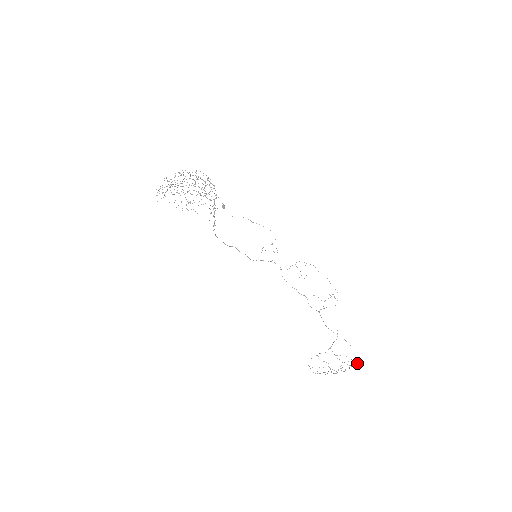
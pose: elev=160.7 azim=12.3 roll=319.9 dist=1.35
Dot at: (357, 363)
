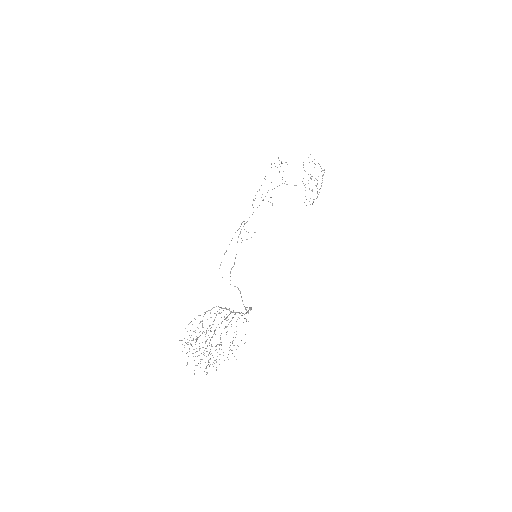
Dot at: occluded
